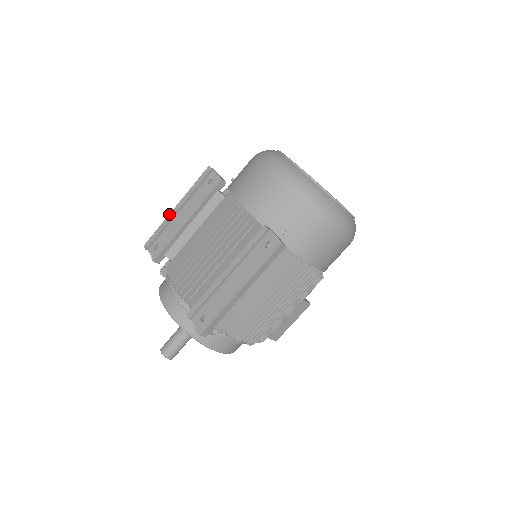
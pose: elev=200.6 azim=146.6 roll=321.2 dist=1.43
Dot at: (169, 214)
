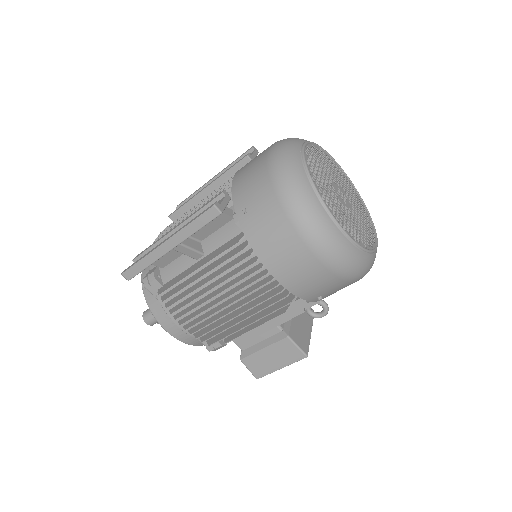
Dot at: occluded
